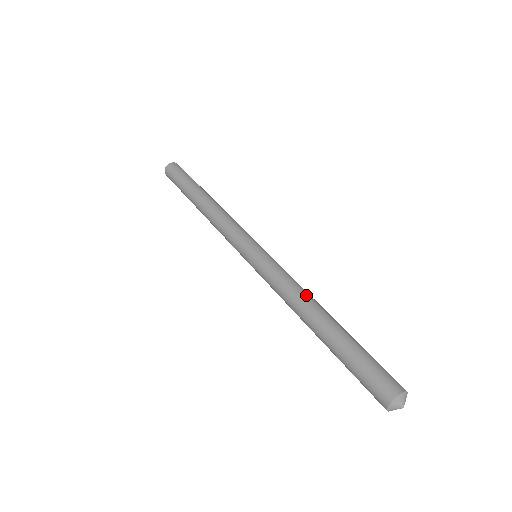
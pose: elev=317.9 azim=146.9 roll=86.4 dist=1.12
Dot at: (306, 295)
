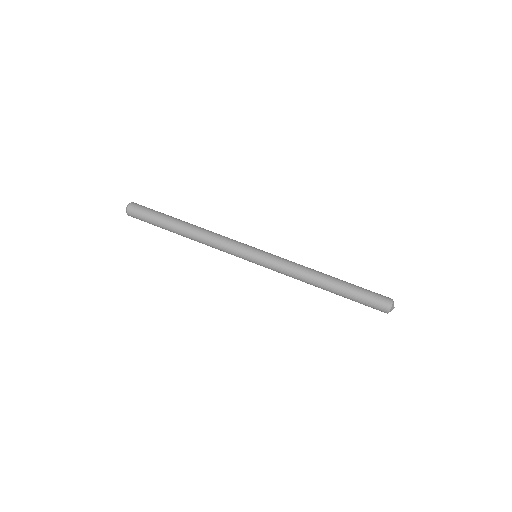
Dot at: occluded
